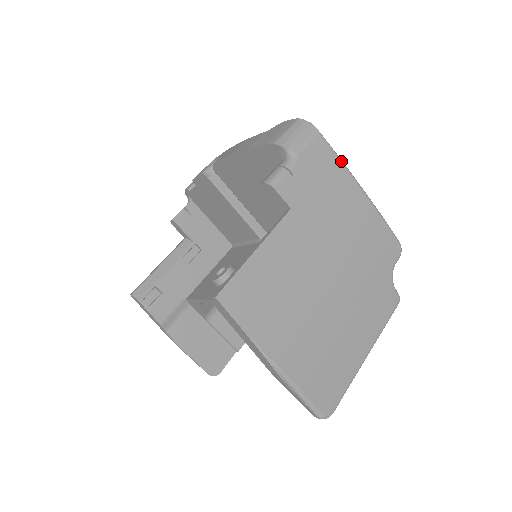
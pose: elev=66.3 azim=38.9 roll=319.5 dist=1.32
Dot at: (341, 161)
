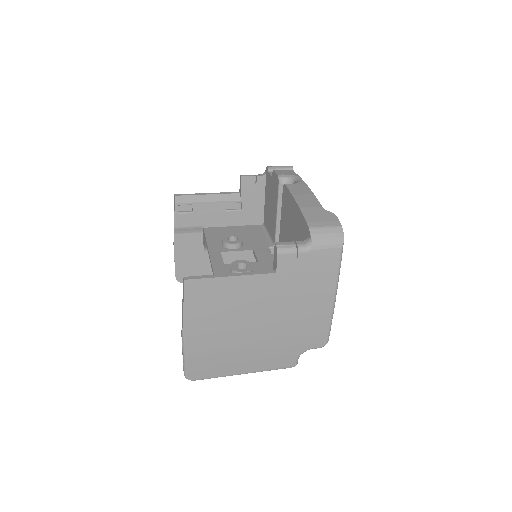
Dot at: (338, 273)
